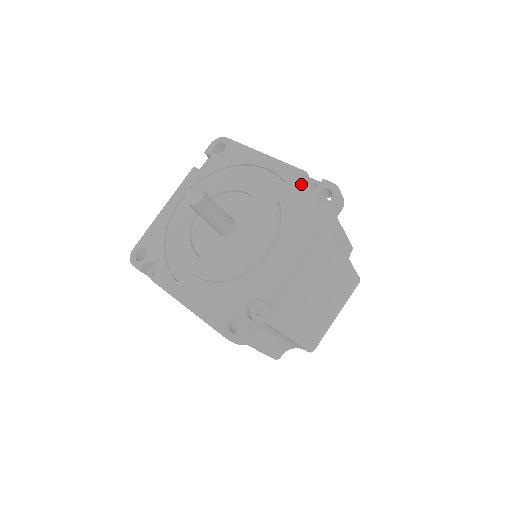
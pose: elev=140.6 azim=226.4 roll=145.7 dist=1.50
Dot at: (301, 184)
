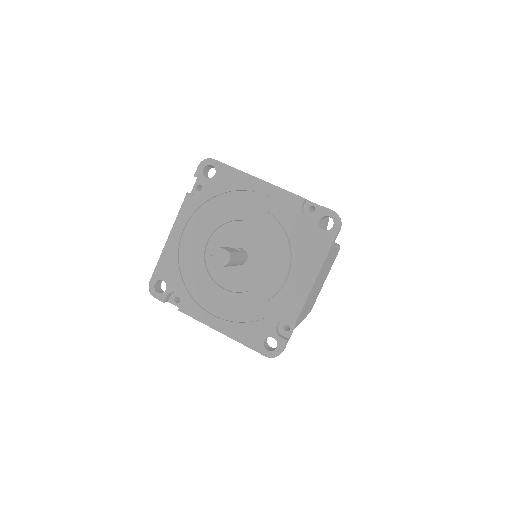
Dot at: (302, 211)
